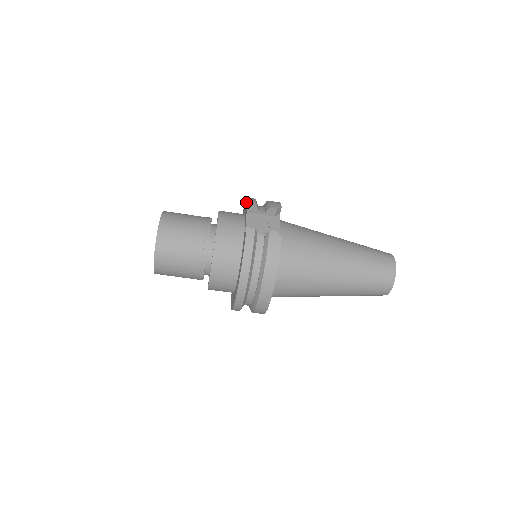
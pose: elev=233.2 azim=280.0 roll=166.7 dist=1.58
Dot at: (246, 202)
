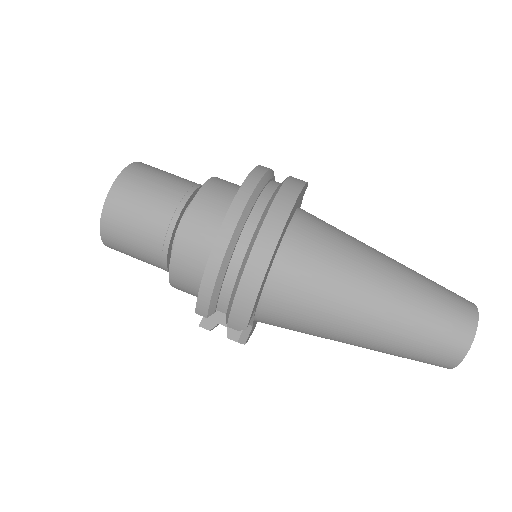
Dot at: occluded
